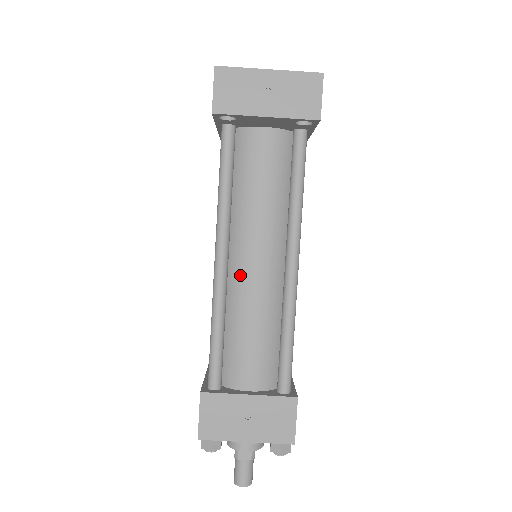
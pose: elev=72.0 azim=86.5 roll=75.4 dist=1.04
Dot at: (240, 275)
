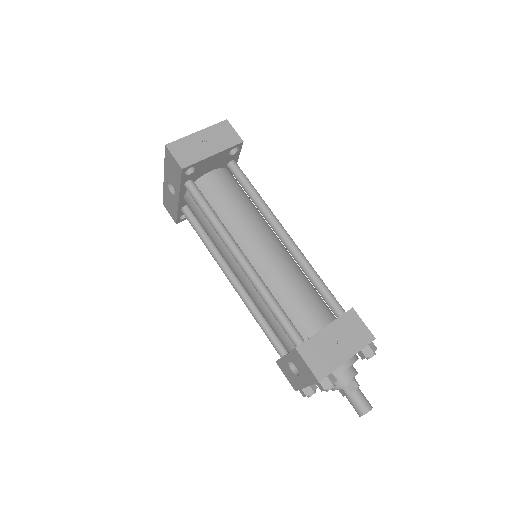
Dot at: (260, 261)
